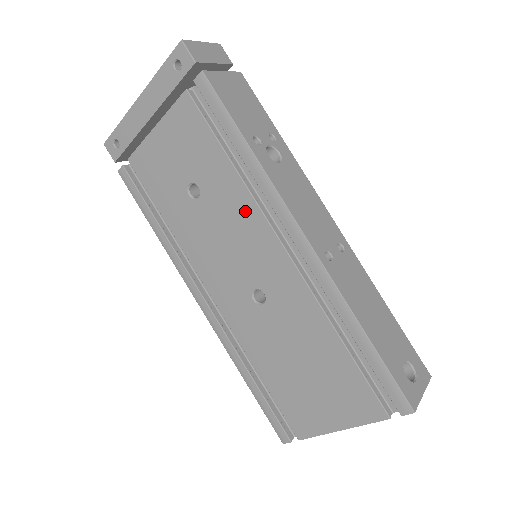
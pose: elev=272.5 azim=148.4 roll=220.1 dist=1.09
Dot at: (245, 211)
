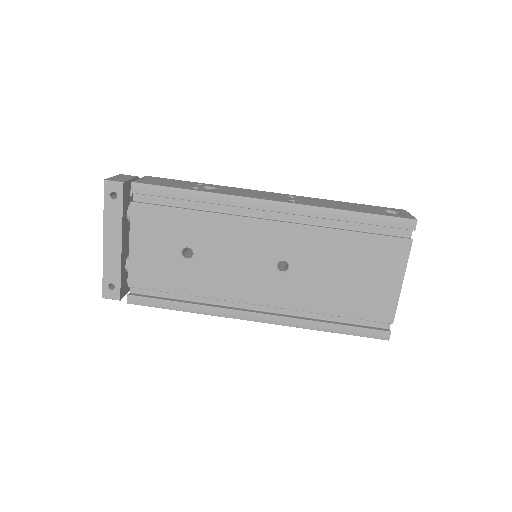
Dot at: (227, 227)
